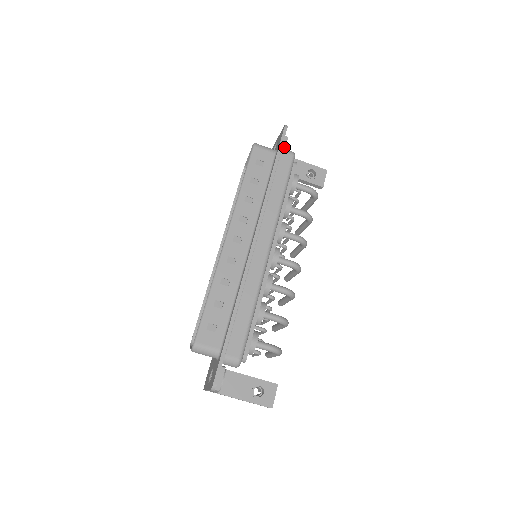
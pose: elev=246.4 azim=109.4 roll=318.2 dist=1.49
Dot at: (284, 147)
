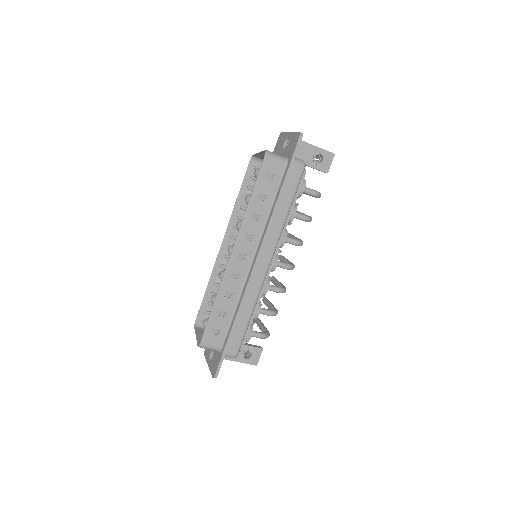
Dot at: occluded
